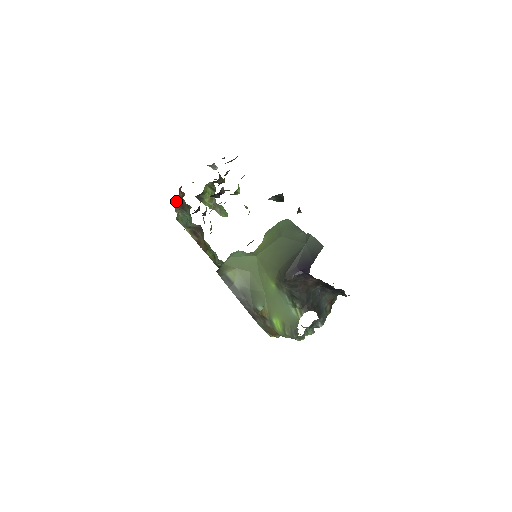
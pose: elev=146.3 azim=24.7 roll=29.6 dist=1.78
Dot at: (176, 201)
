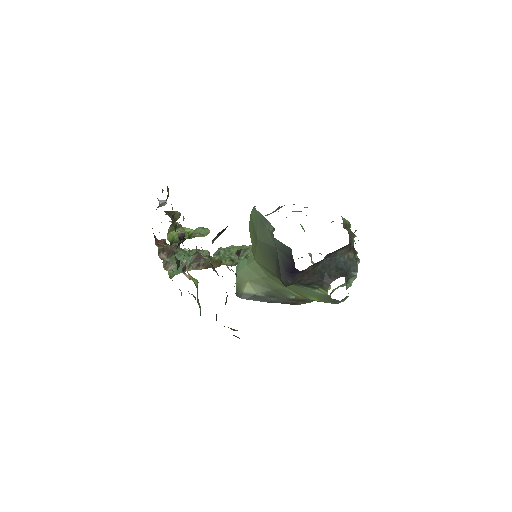
Dot at: (161, 257)
